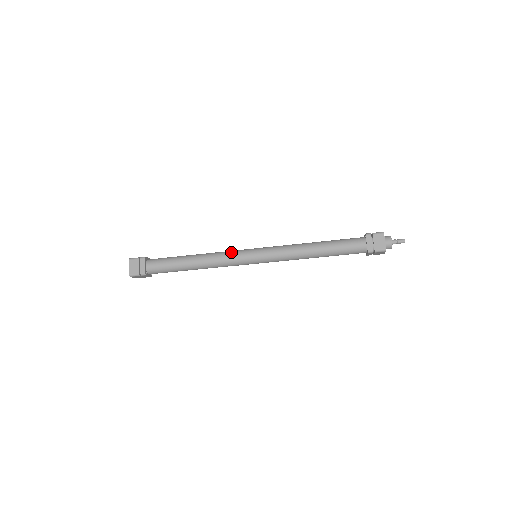
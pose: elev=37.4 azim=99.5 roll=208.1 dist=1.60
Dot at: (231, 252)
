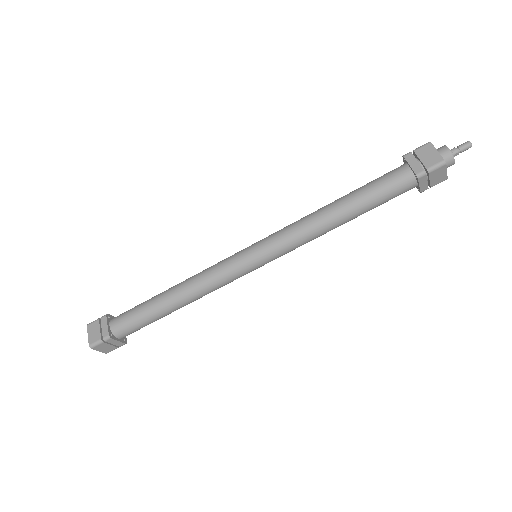
Dot at: (218, 262)
